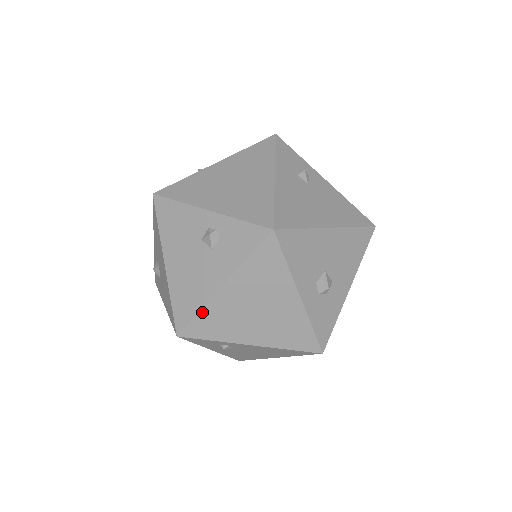
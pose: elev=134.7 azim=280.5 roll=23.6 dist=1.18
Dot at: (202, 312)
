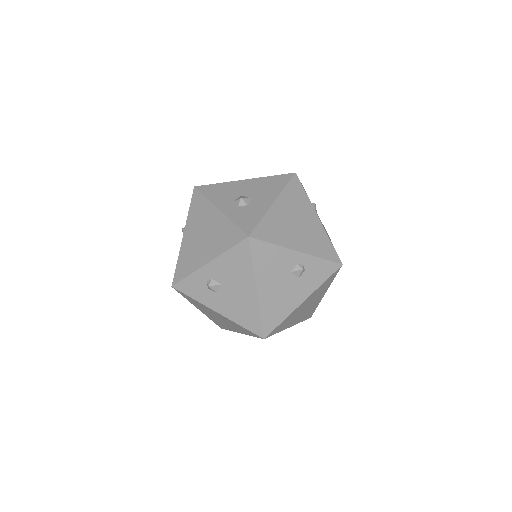
Dot at: (285, 319)
